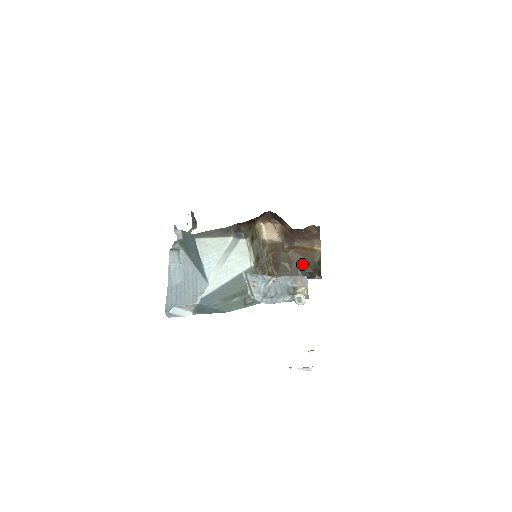
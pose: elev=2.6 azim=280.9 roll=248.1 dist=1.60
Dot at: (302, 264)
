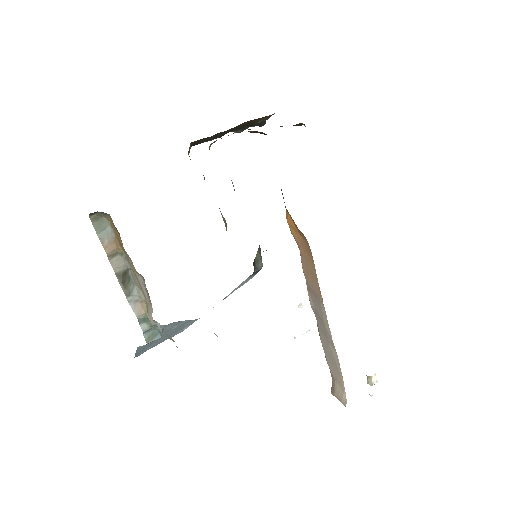
Dot at: (237, 127)
